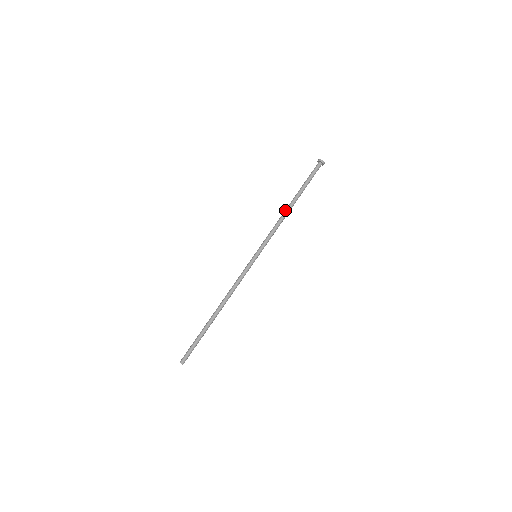
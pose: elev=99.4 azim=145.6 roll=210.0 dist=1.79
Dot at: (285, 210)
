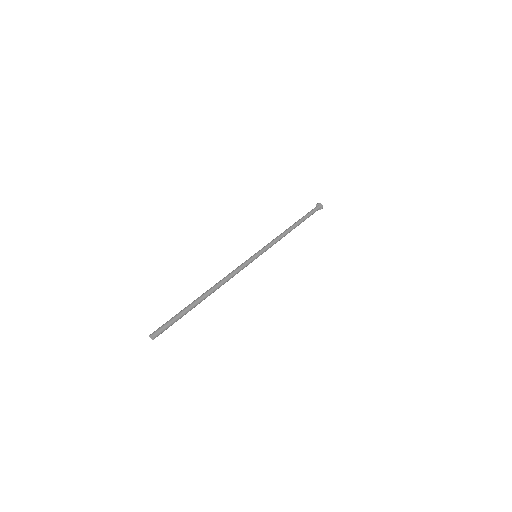
Dot at: occluded
